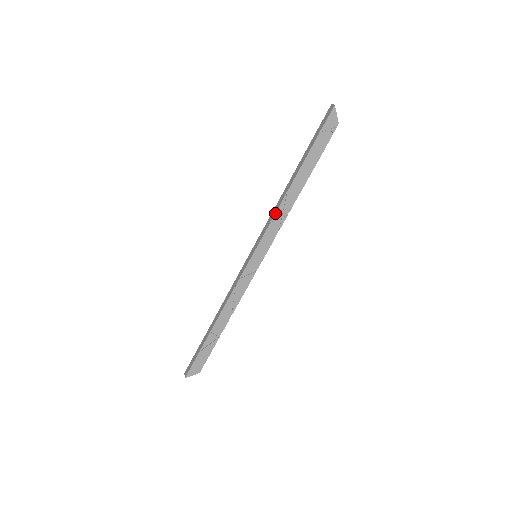
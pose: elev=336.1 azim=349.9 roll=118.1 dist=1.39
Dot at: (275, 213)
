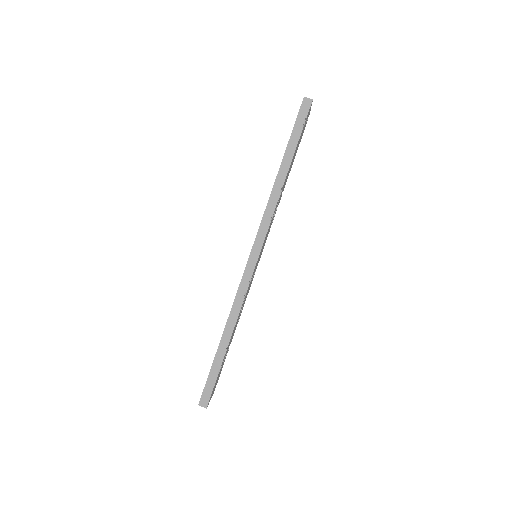
Dot at: (275, 210)
